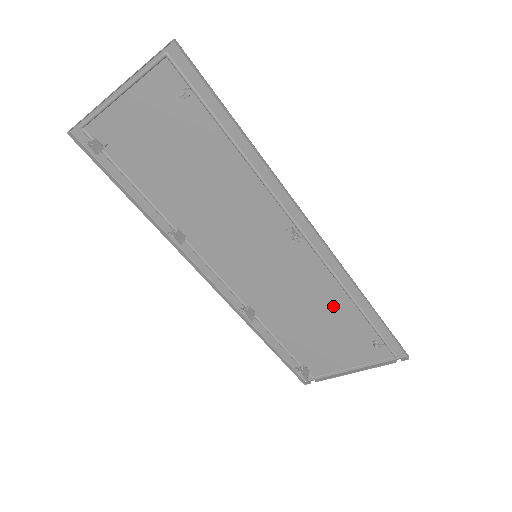
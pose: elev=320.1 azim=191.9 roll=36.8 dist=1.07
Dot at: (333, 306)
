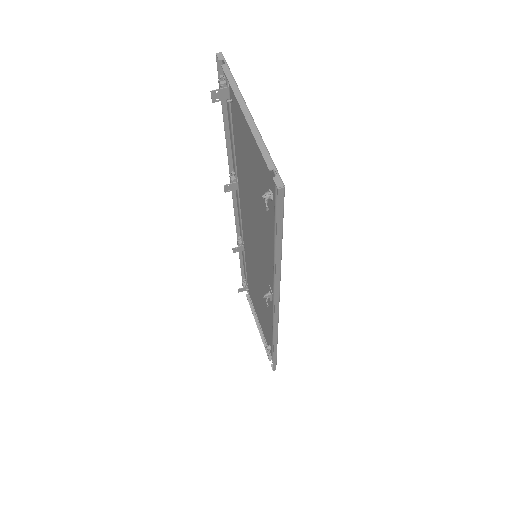
Dot at: (267, 318)
